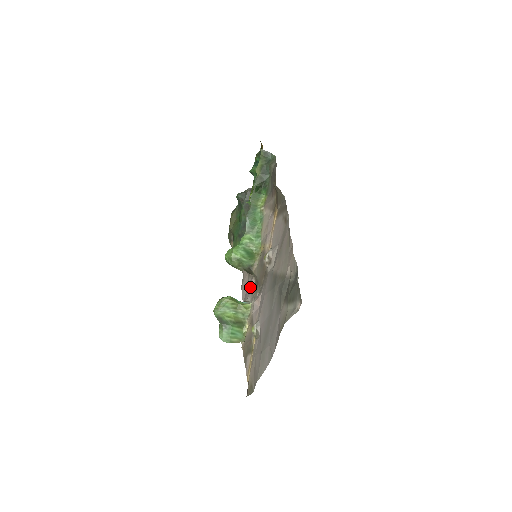
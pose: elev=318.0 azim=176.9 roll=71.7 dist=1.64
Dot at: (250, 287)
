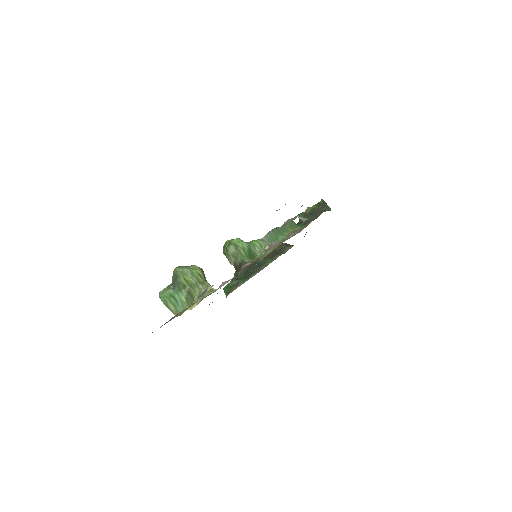
Dot at: occluded
